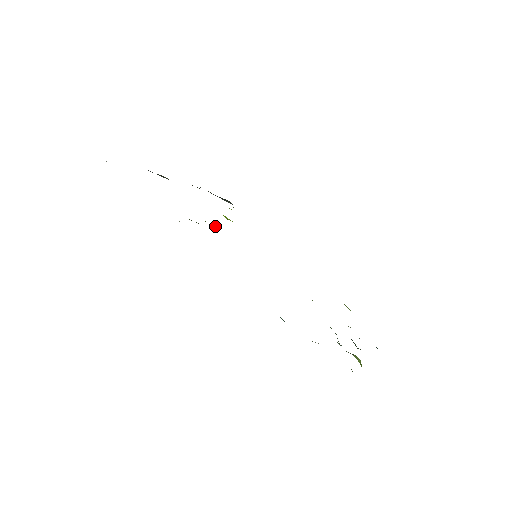
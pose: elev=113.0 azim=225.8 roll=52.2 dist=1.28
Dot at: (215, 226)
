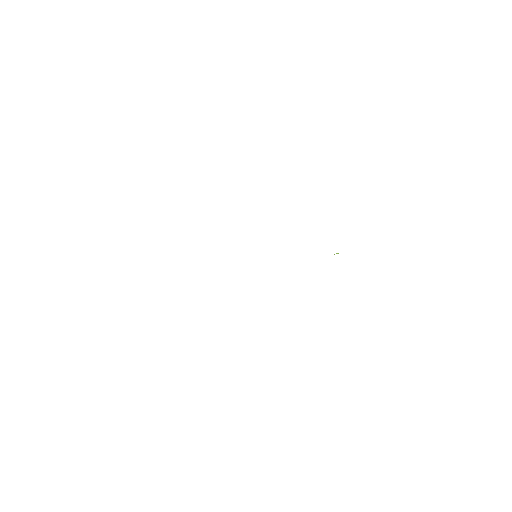
Dot at: occluded
